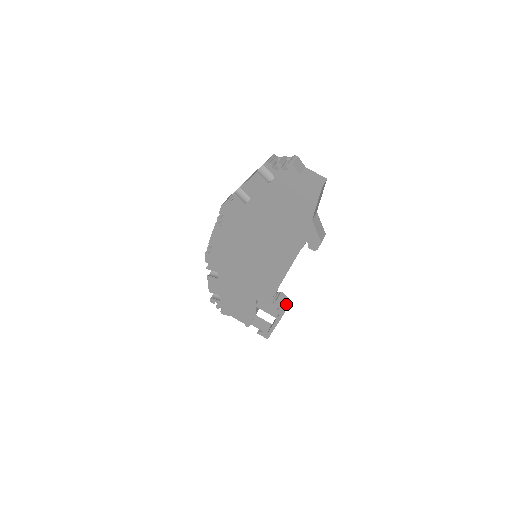
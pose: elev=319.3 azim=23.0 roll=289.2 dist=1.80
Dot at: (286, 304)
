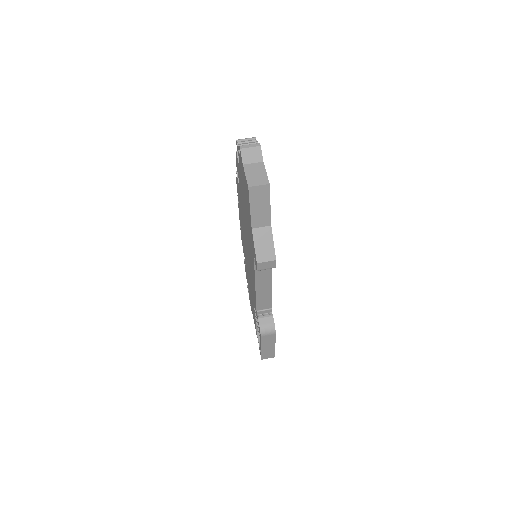
Dot at: (266, 329)
